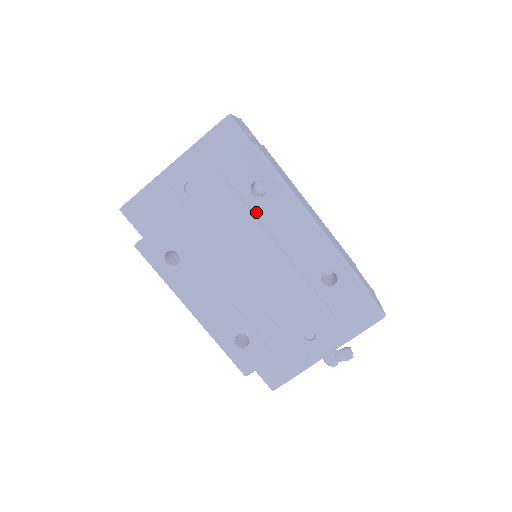
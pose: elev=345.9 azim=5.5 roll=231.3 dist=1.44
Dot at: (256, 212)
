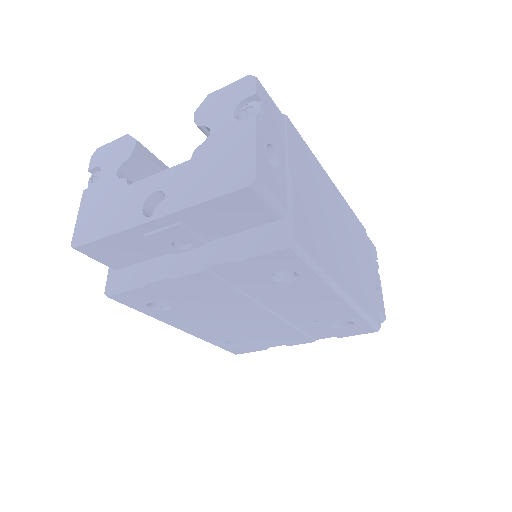
Dot at: (275, 289)
